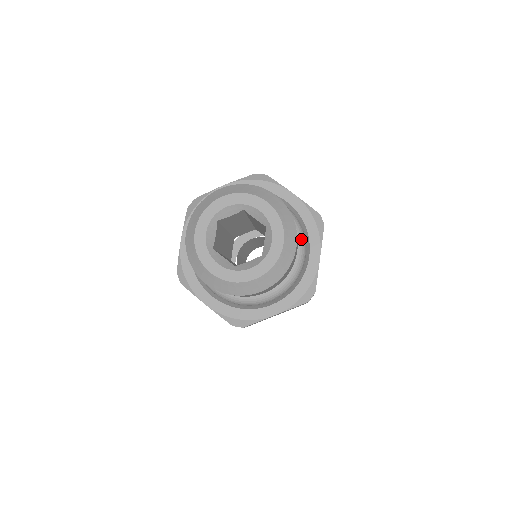
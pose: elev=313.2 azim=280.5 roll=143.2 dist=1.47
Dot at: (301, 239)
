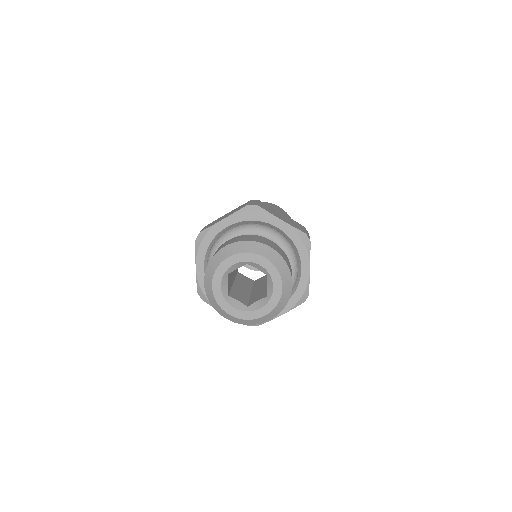
Dot at: (293, 259)
